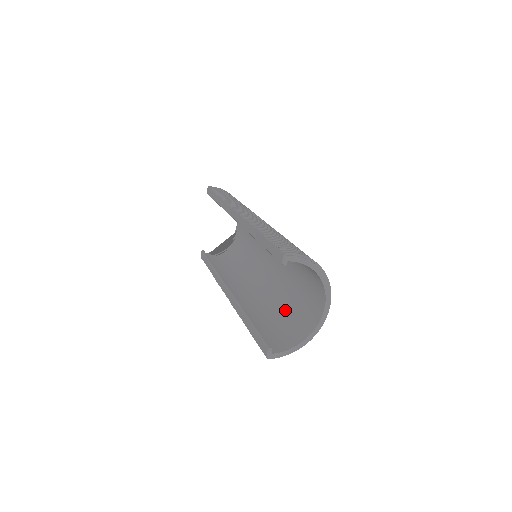
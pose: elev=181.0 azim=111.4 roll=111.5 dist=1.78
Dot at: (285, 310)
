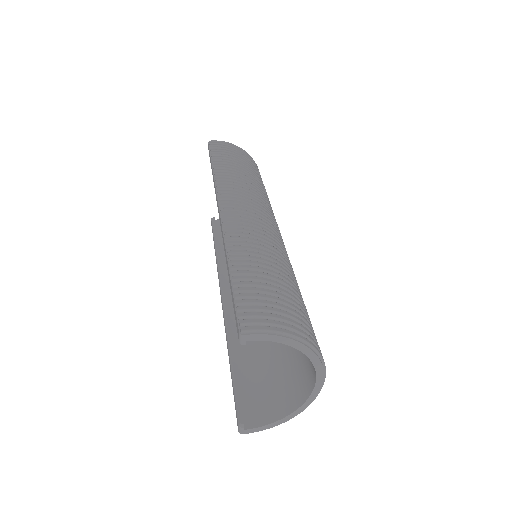
Dot at: (279, 350)
